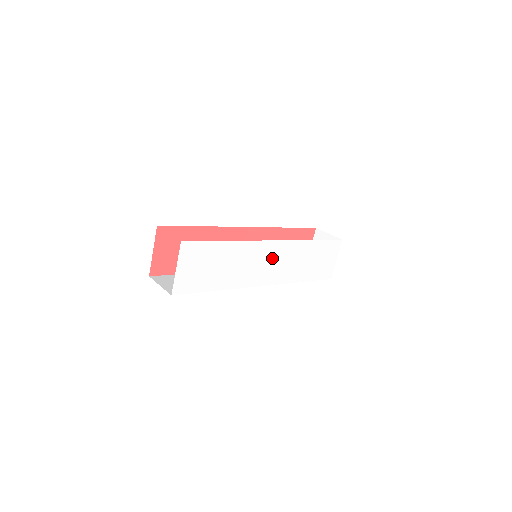
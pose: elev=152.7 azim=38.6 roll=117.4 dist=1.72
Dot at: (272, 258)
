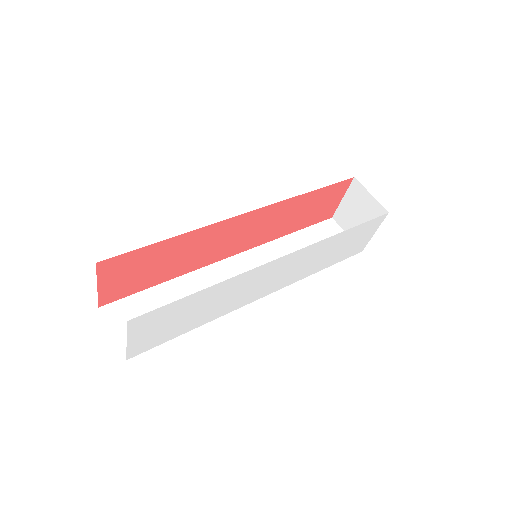
Dot at: (277, 271)
